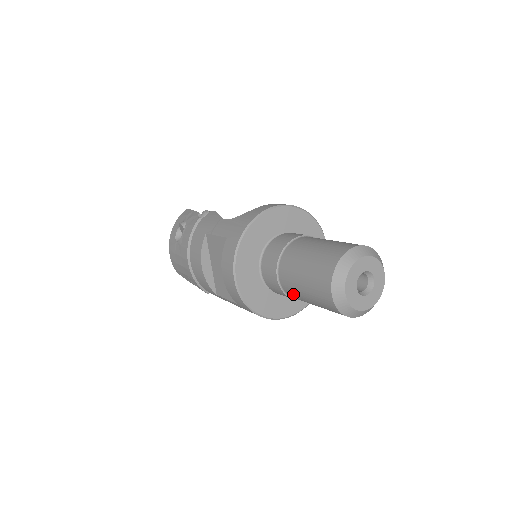
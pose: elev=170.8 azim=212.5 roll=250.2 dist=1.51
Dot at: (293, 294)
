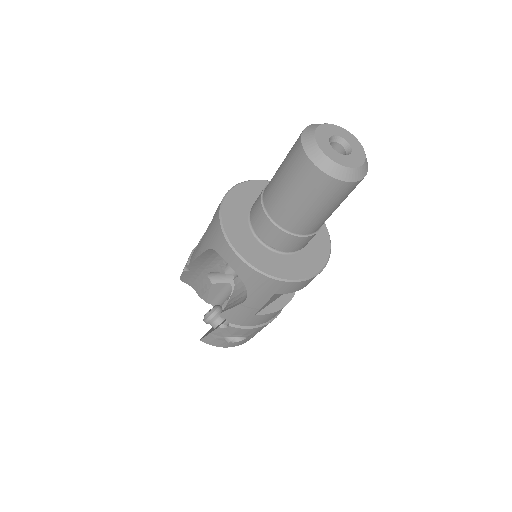
Dot at: (270, 182)
